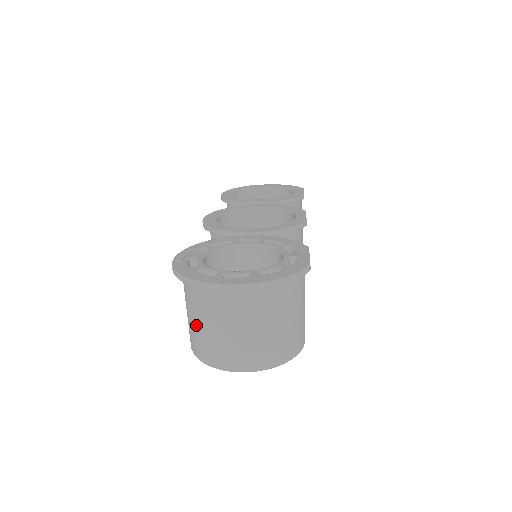
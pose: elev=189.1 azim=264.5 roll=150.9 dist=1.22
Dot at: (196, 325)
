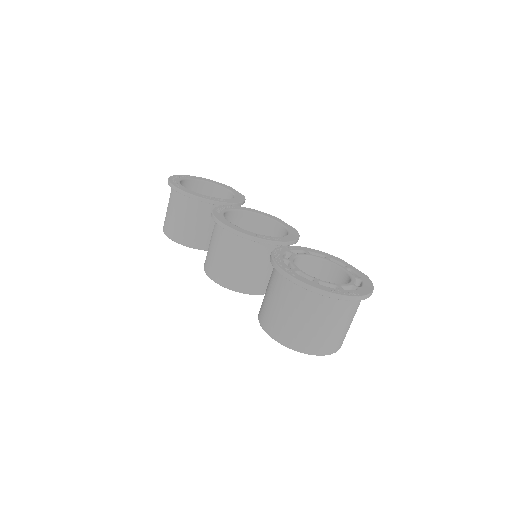
Dot at: (307, 325)
